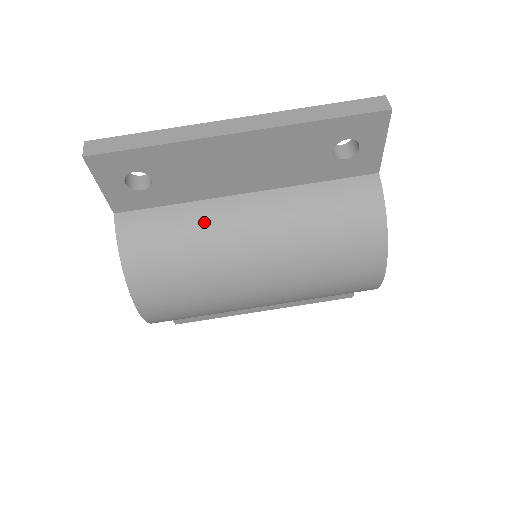
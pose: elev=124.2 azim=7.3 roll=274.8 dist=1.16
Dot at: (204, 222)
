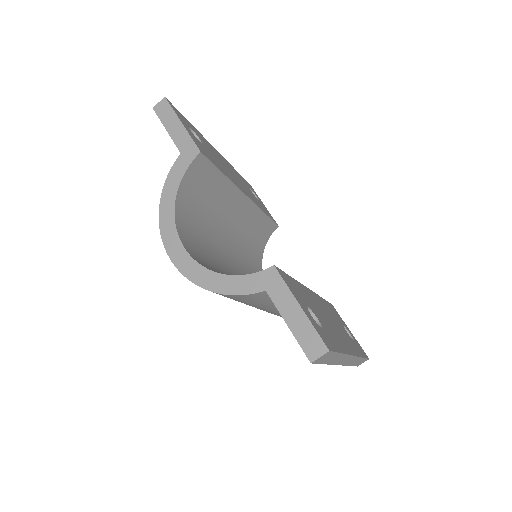
Dot at: (273, 307)
